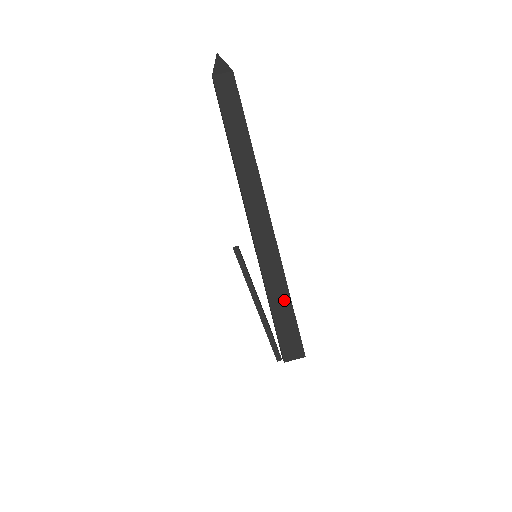
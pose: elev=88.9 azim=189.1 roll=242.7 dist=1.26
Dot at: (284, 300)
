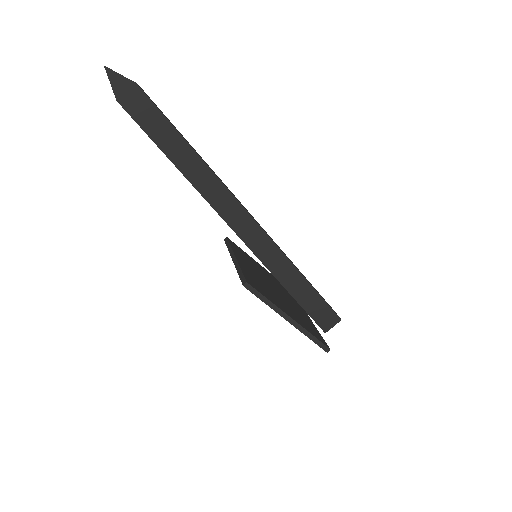
Dot at: (302, 285)
